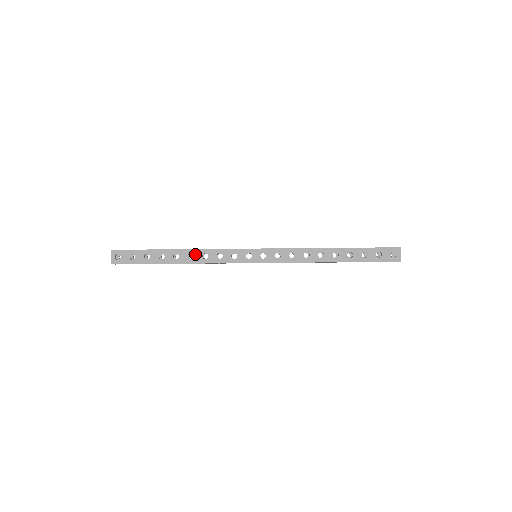
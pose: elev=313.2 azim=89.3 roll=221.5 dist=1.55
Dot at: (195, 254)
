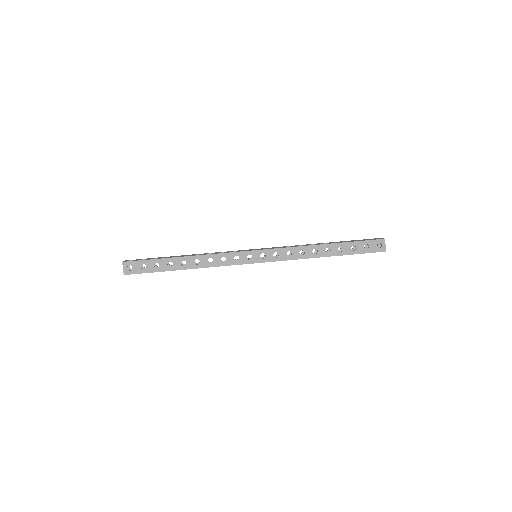
Dot at: (201, 260)
